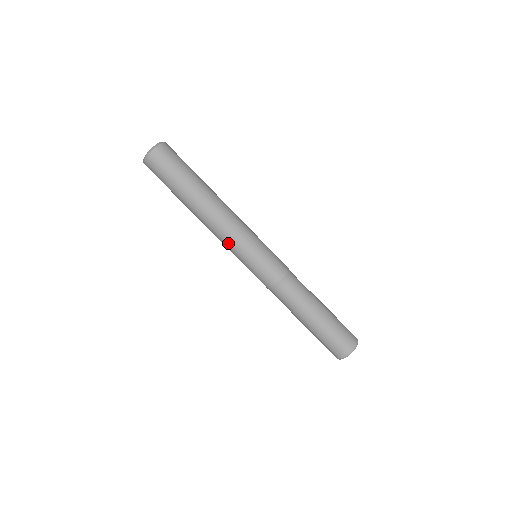
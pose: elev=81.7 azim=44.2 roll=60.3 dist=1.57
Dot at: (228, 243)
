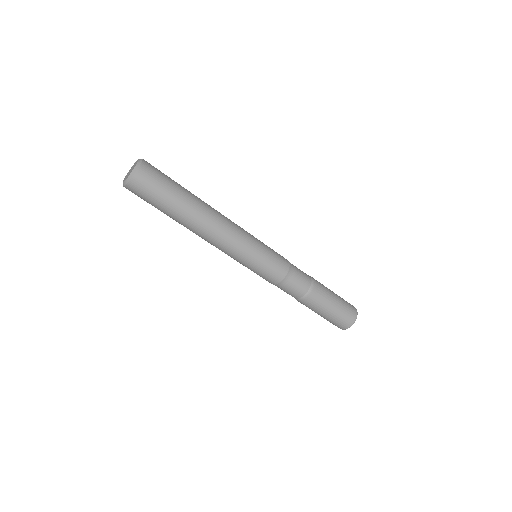
Dot at: occluded
